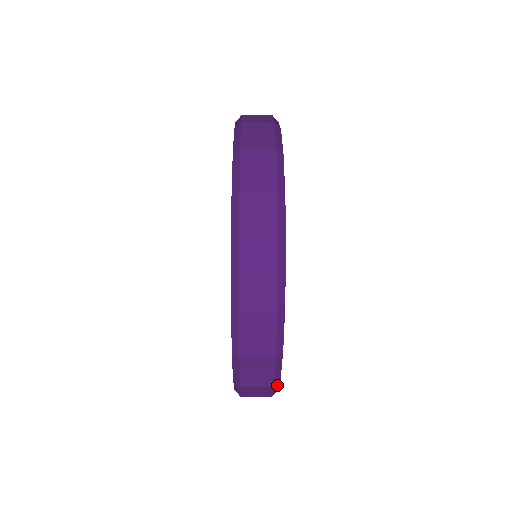
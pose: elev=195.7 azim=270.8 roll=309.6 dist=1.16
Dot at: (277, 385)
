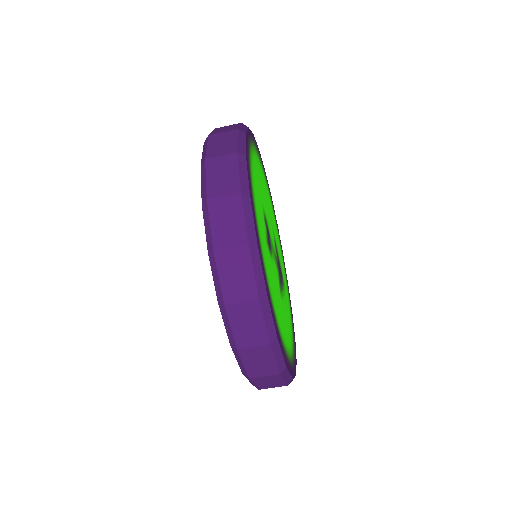
Dot at: (249, 209)
